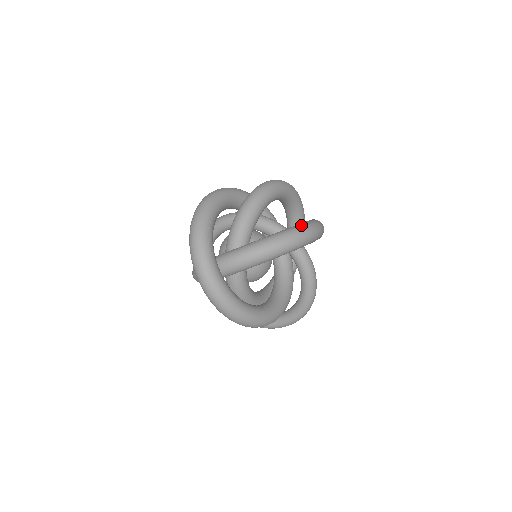
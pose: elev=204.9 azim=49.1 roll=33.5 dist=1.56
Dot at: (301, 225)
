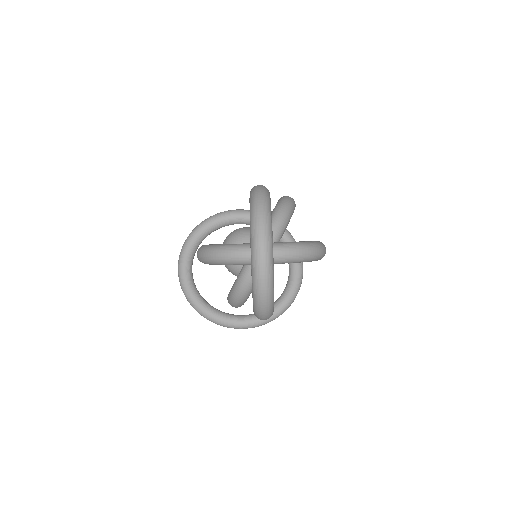
Dot at: occluded
